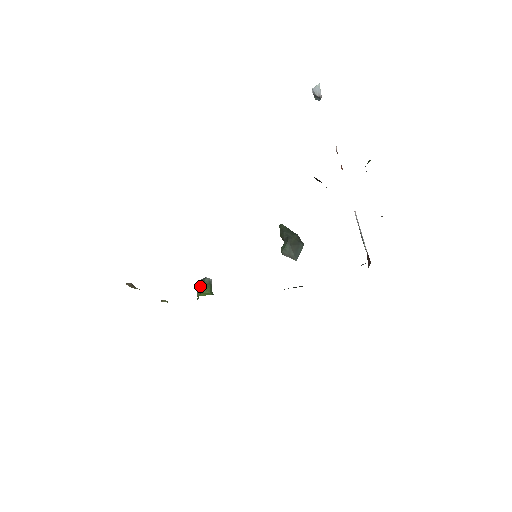
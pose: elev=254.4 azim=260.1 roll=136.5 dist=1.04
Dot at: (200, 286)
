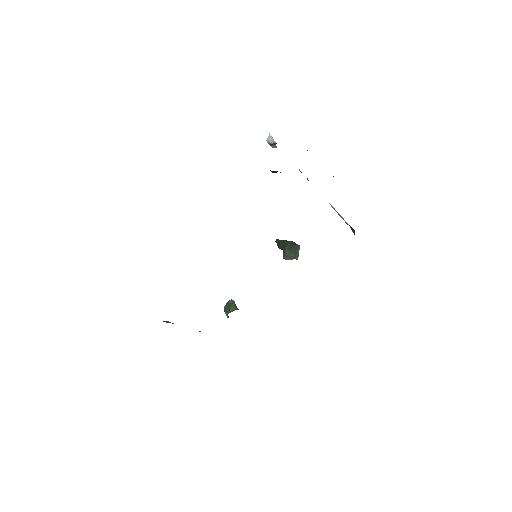
Dot at: (226, 309)
